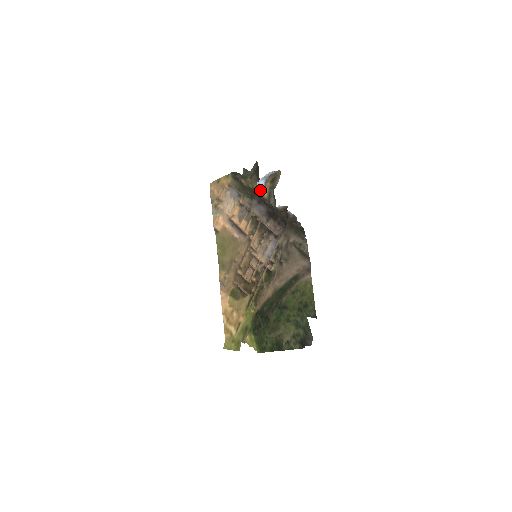
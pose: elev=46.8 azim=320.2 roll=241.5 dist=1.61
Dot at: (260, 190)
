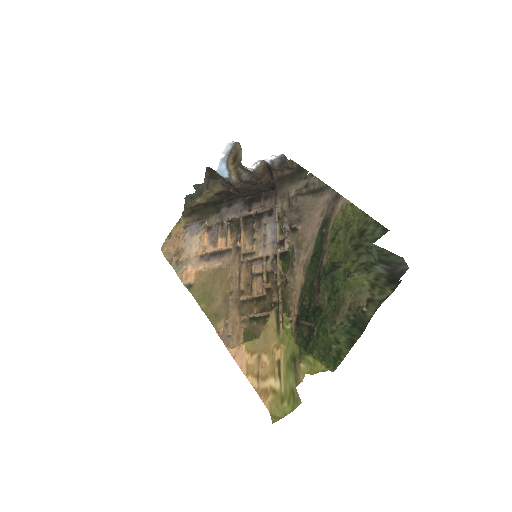
Dot at: (224, 176)
